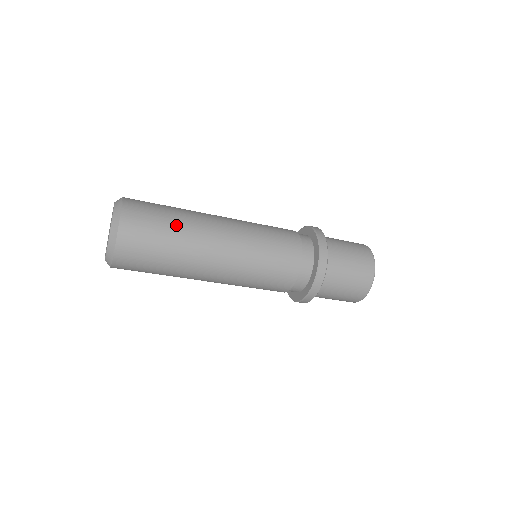
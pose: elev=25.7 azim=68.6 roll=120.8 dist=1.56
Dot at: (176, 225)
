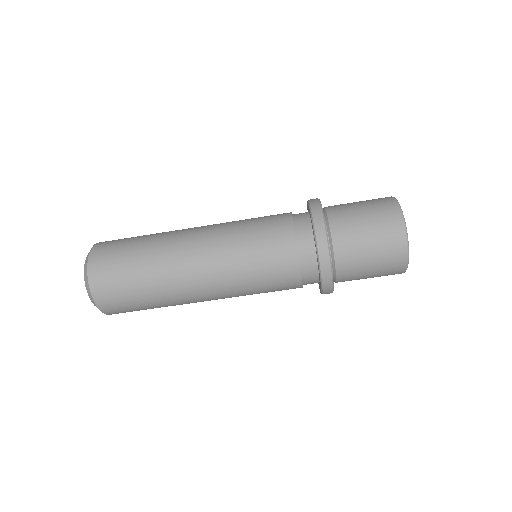
Dot at: (143, 250)
